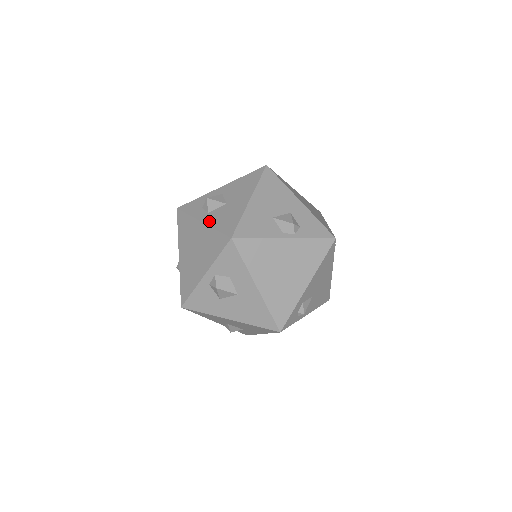
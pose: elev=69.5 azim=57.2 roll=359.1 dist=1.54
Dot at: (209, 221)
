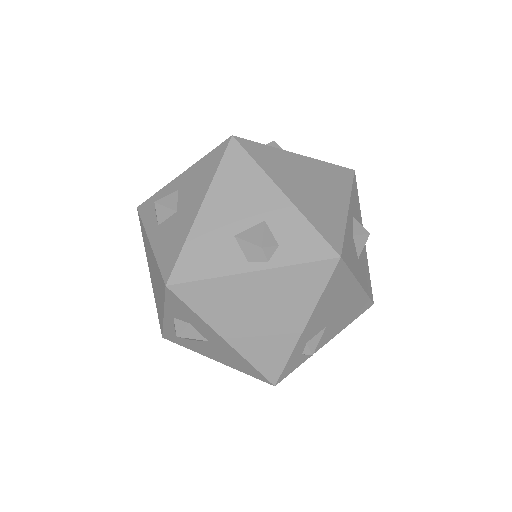
Dot at: (155, 243)
